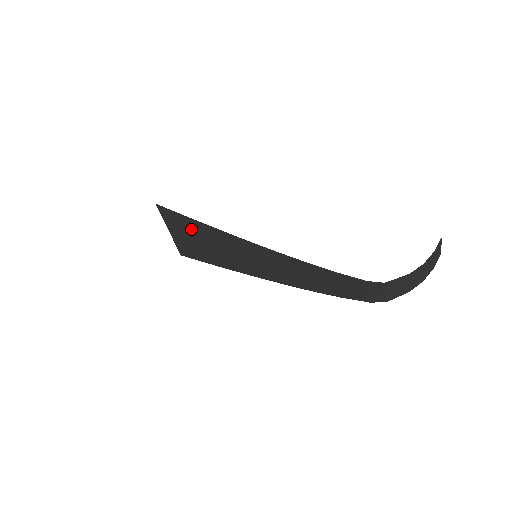
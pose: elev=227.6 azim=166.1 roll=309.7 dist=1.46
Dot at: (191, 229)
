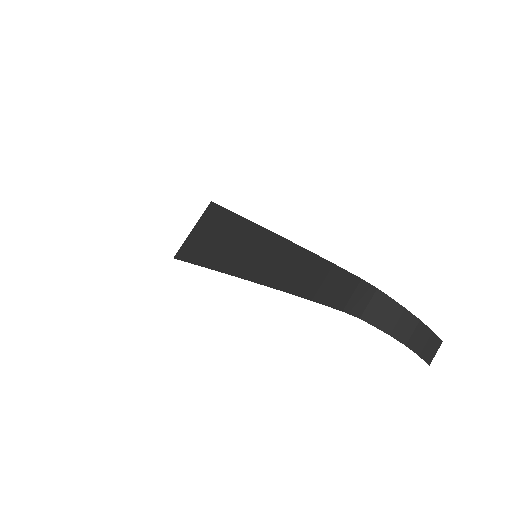
Dot at: (219, 224)
